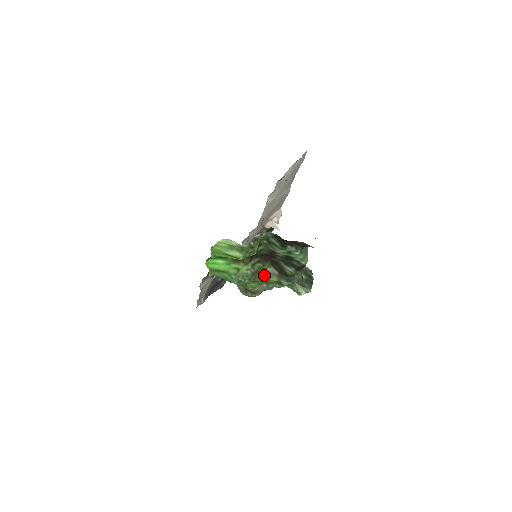
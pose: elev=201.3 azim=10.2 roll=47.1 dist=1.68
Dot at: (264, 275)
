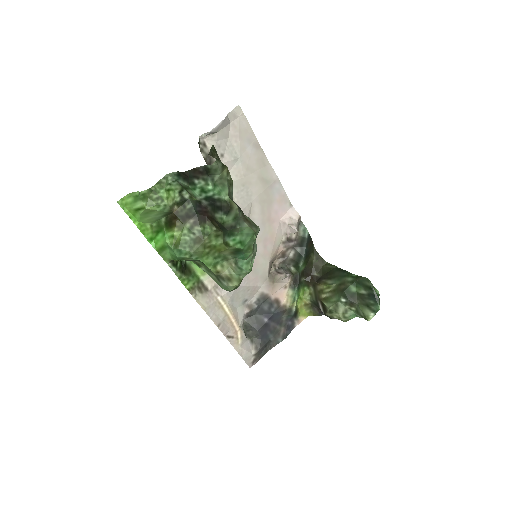
Dot at: (210, 241)
